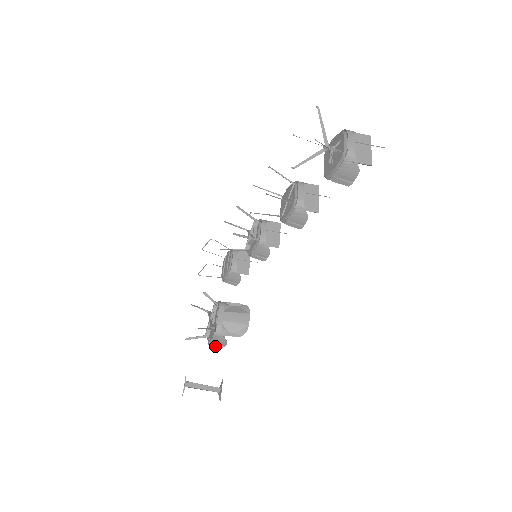
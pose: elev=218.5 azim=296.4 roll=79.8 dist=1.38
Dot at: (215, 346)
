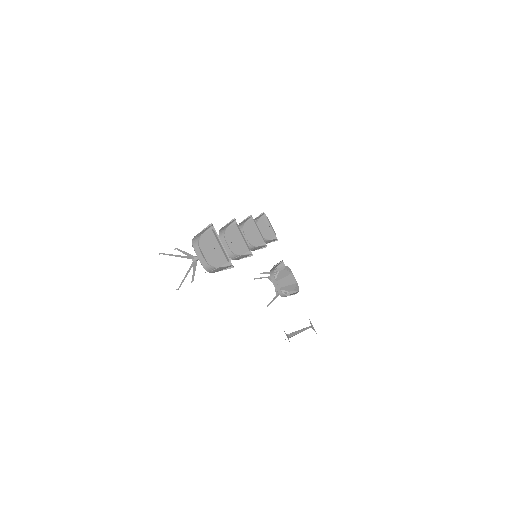
Dot at: occluded
